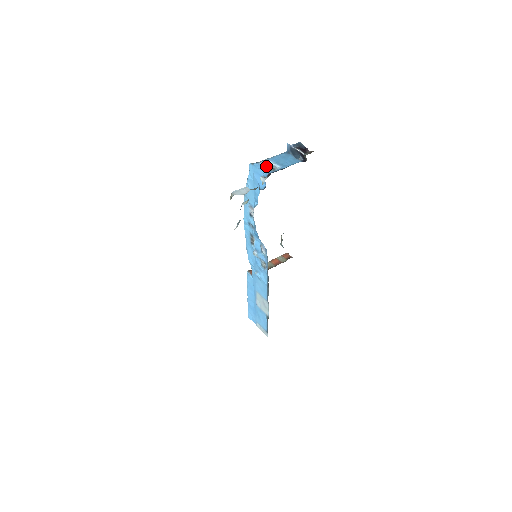
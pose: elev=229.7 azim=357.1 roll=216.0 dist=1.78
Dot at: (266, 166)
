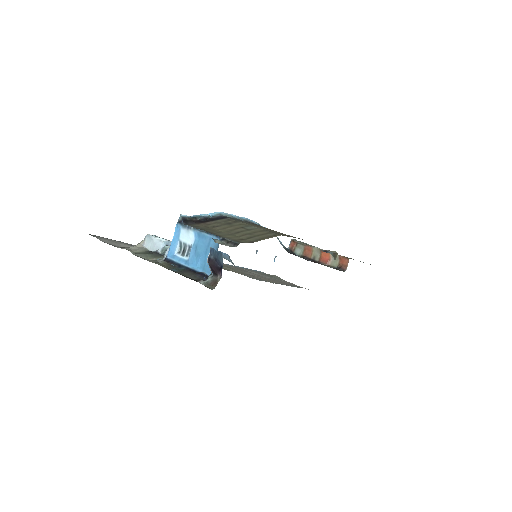
Dot at: (182, 240)
